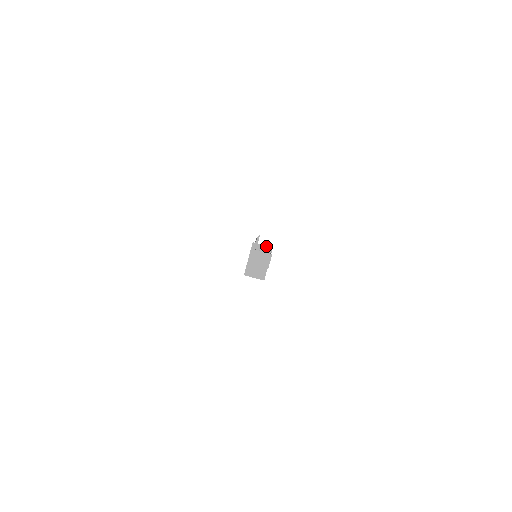
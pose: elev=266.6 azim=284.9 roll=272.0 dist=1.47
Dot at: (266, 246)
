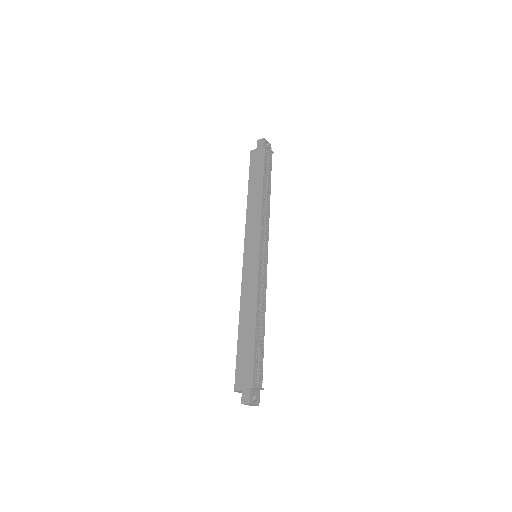
Dot at: (260, 389)
